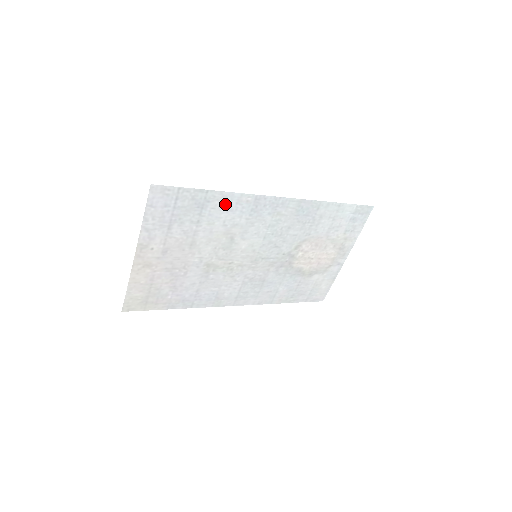
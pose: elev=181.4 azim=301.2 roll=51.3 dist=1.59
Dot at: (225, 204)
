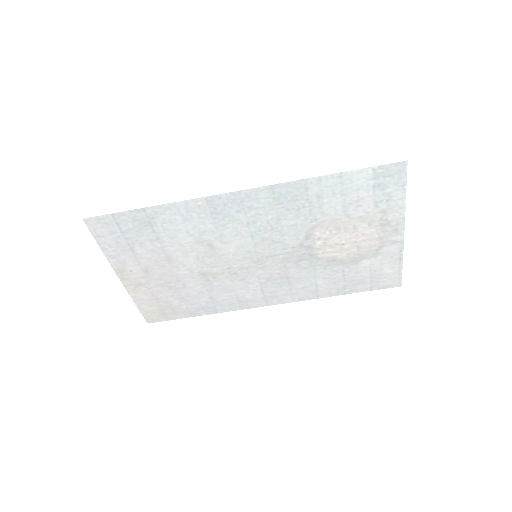
Dot at: (174, 216)
